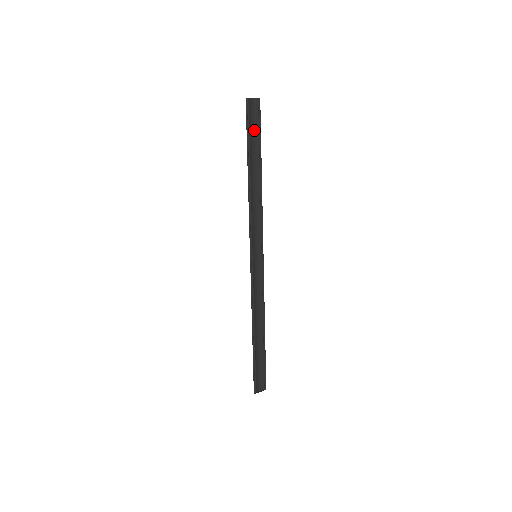
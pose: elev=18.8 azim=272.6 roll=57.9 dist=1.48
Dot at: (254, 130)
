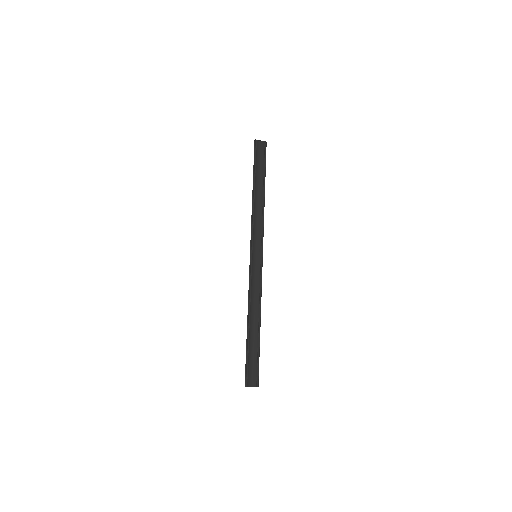
Dot at: (260, 162)
